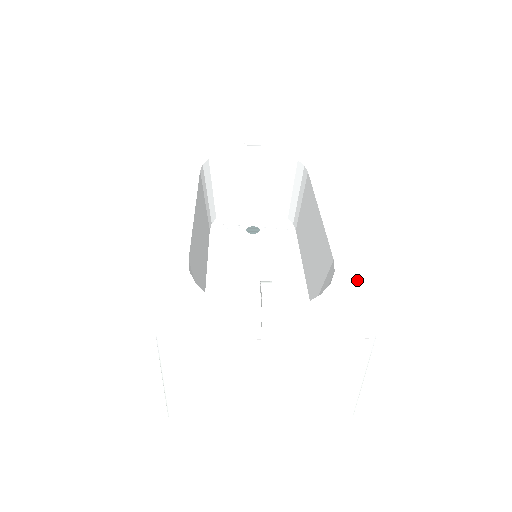
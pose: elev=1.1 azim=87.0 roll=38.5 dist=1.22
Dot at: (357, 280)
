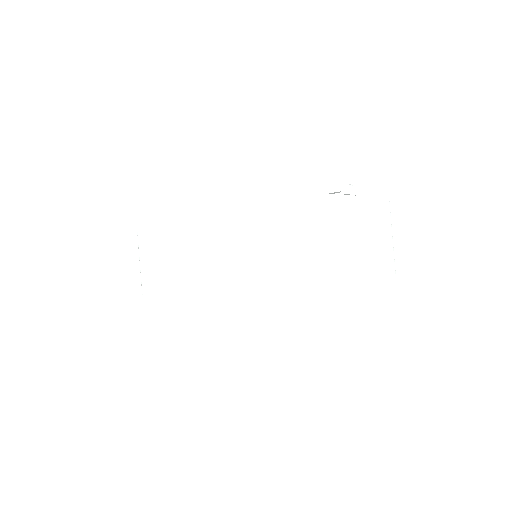
Dot at: occluded
